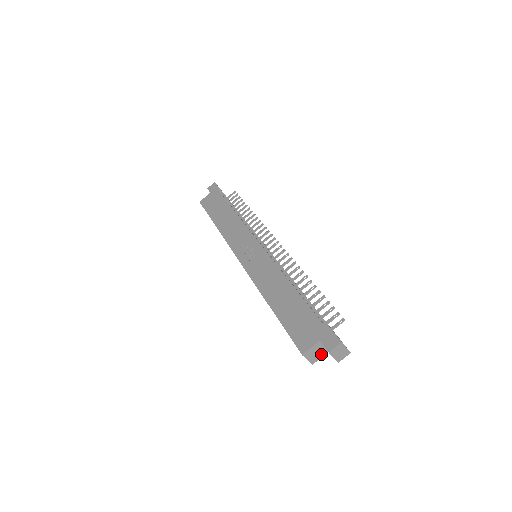
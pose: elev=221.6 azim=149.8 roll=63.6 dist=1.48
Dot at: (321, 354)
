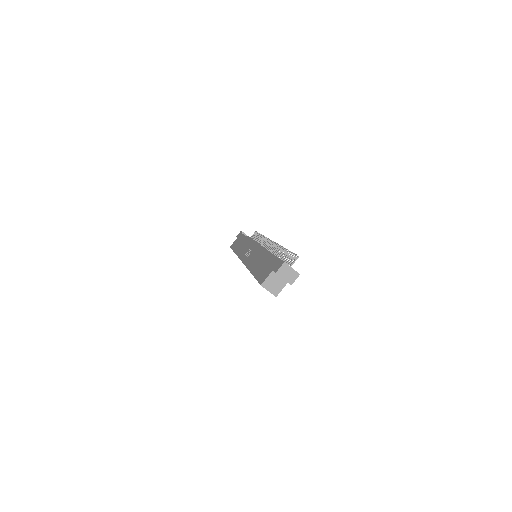
Dot at: (281, 285)
